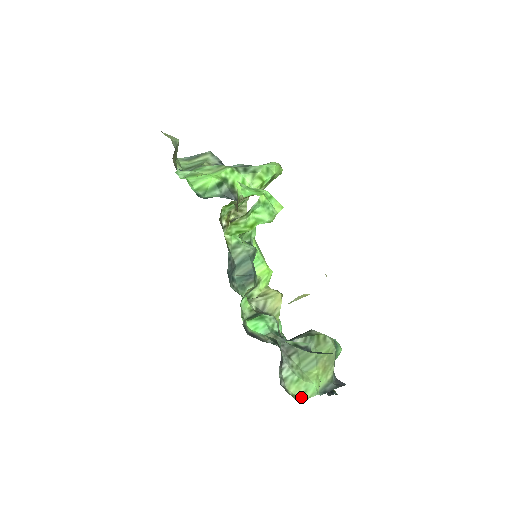
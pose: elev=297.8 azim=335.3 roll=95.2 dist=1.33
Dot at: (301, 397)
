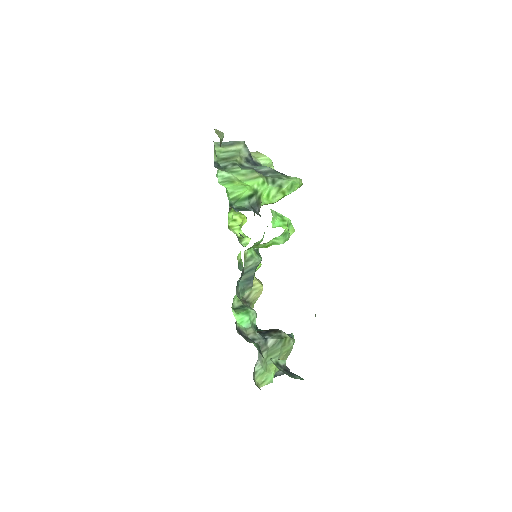
Dot at: (261, 384)
